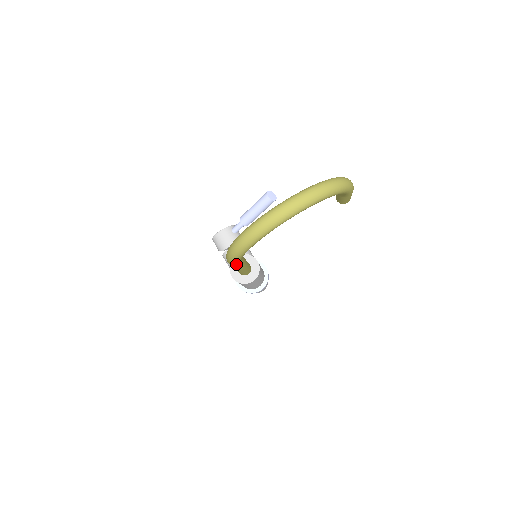
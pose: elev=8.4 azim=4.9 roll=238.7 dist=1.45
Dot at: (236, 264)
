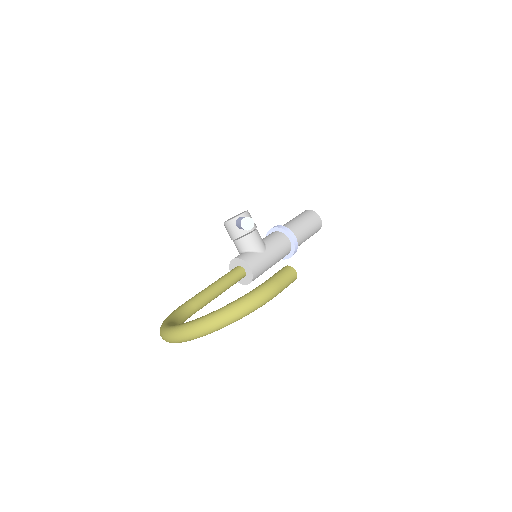
Dot at: occluded
